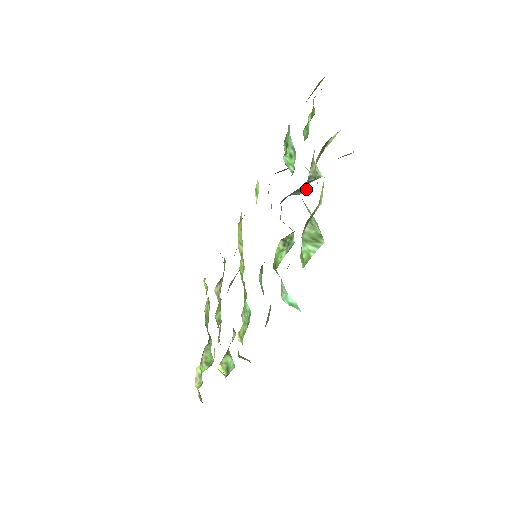
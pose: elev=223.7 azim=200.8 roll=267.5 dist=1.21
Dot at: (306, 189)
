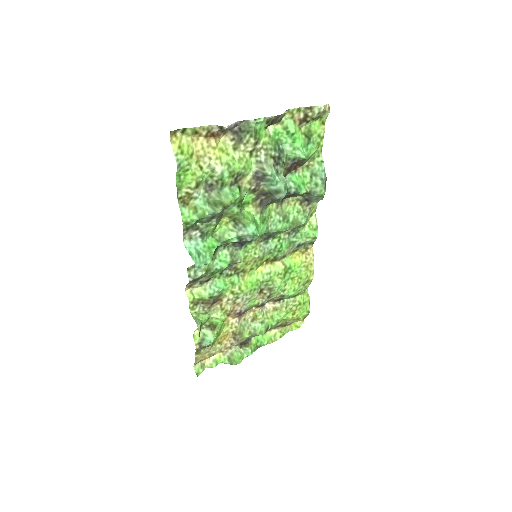
Dot at: (278, 194)
